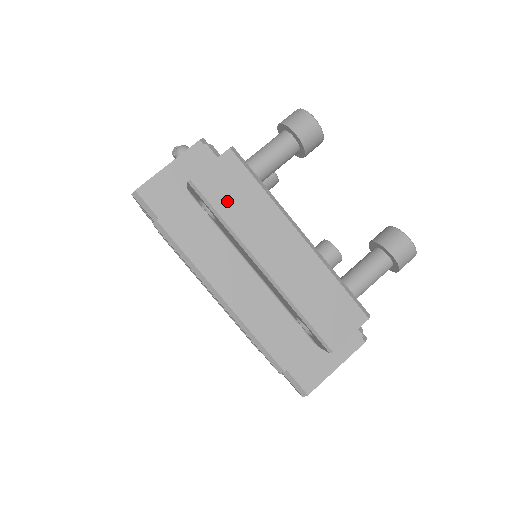
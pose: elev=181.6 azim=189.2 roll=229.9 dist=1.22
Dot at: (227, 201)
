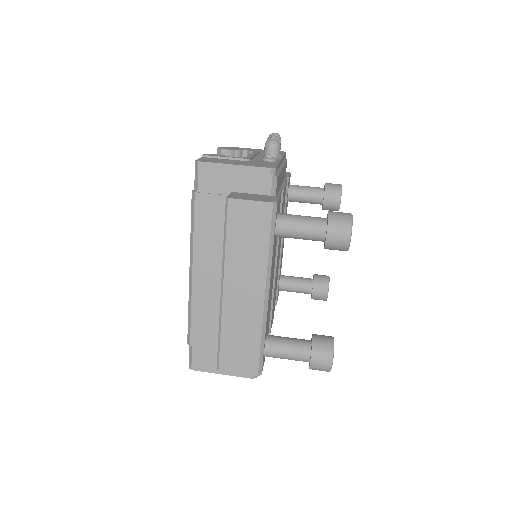
Dot at: (239, 233)
